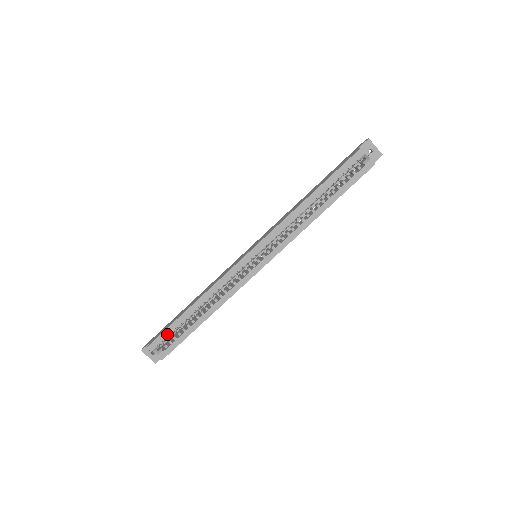
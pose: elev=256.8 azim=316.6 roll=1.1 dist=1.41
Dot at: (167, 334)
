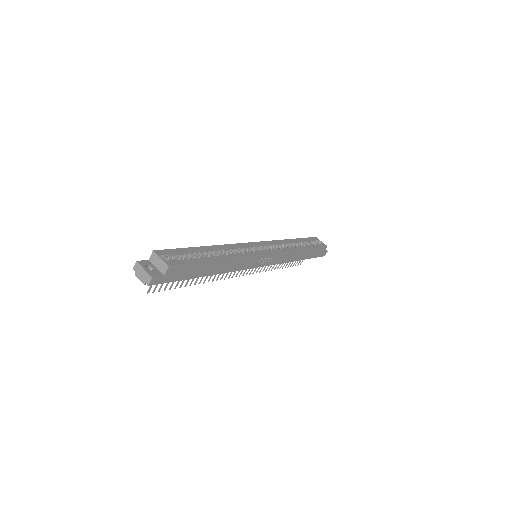
Dot at: (178, 252)
